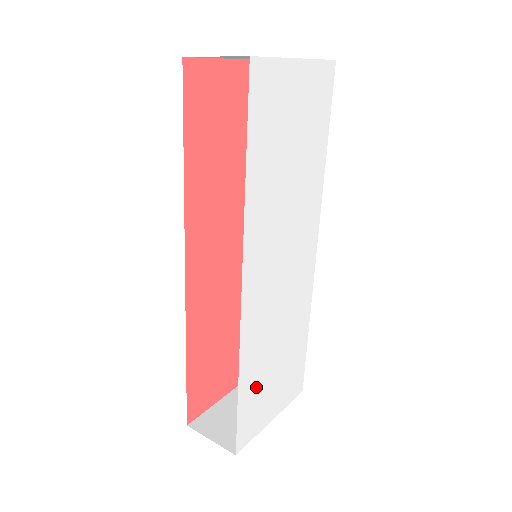
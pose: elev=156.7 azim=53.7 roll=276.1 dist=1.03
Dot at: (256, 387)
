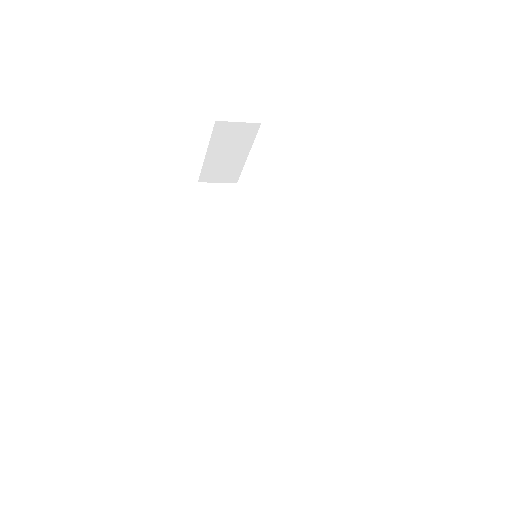
Dot at: occluded
